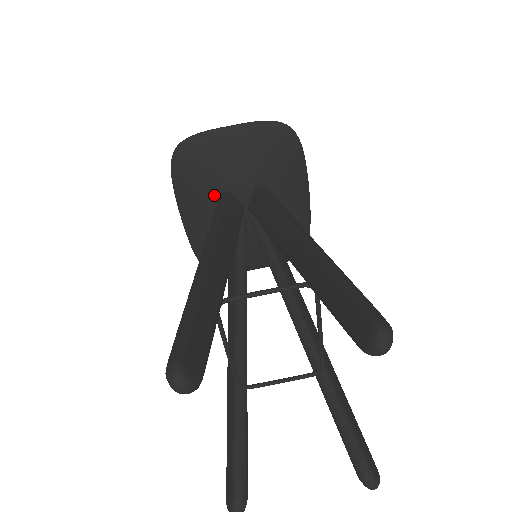
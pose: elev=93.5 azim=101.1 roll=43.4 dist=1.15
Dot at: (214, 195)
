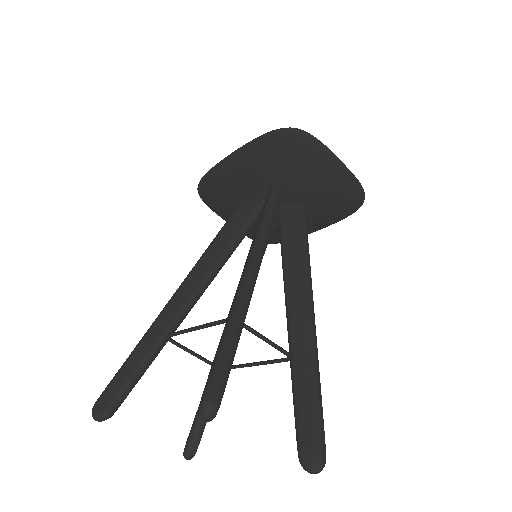
Dot at: (273, 176)
